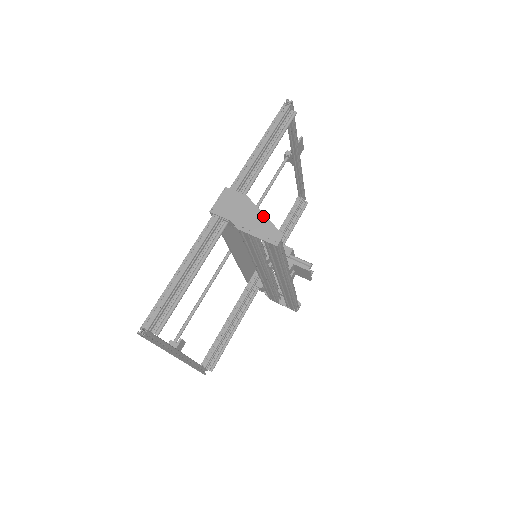
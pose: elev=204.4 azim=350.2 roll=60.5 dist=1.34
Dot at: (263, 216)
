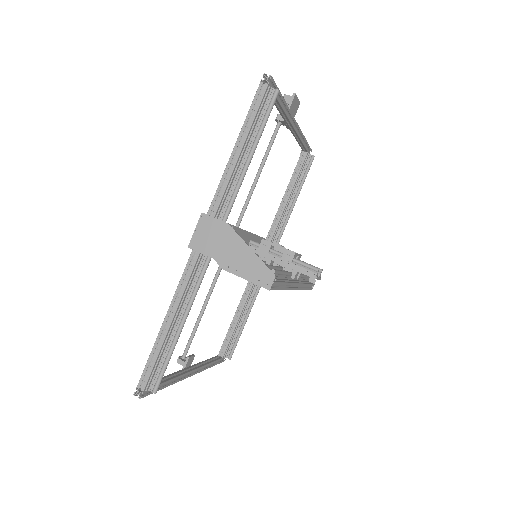
Dot at: (250, 251)
